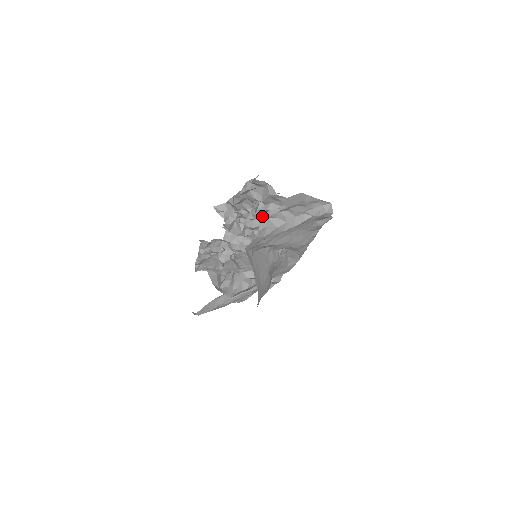
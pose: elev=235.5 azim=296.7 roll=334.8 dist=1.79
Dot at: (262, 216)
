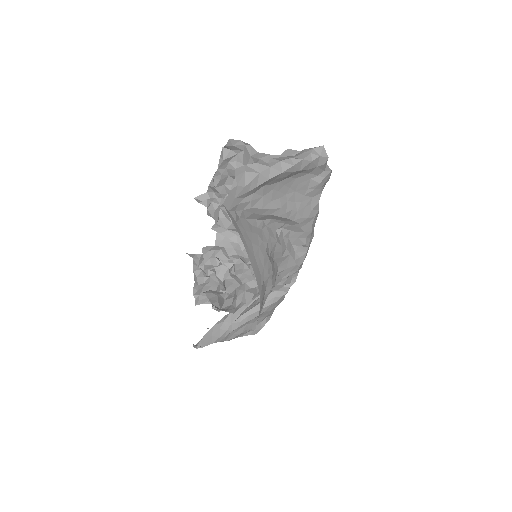
Dot at: occluded
